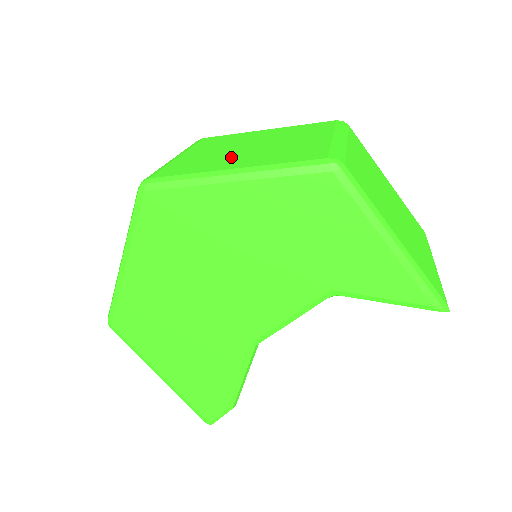
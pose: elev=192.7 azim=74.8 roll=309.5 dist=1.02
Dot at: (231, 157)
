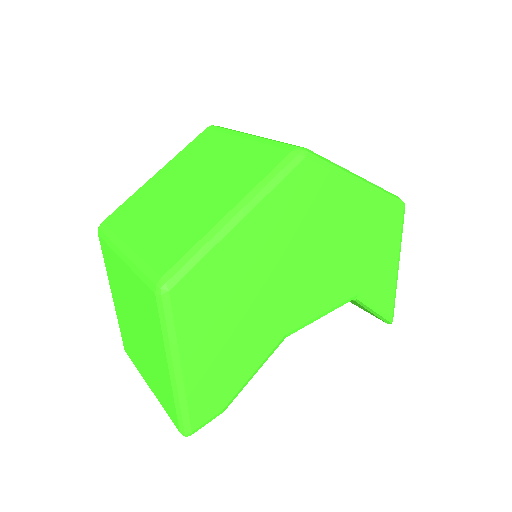
Dot at: occluded
